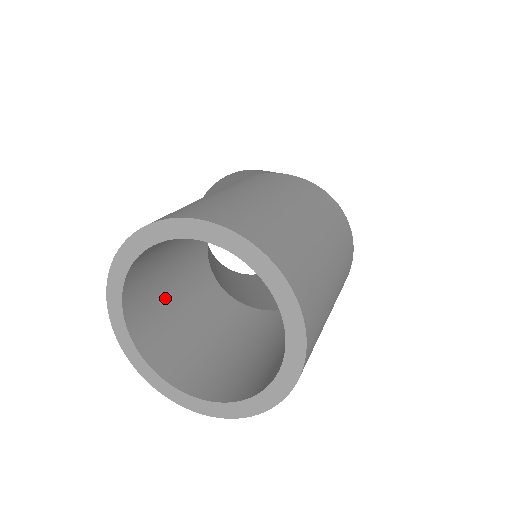
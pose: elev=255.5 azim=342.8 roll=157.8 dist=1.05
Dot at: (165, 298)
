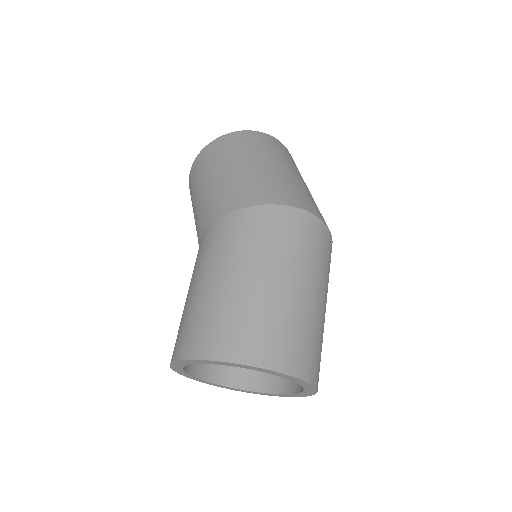
Dot at: occluded
